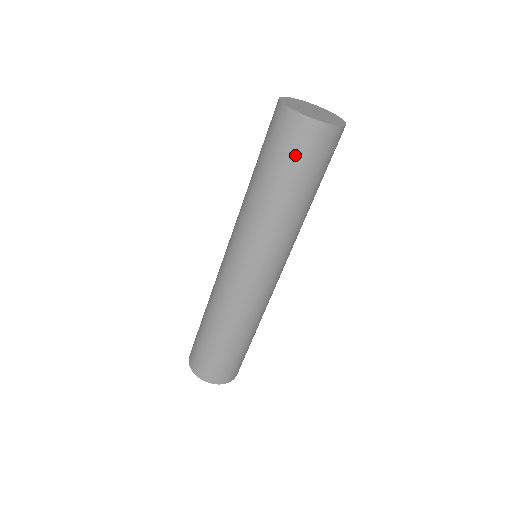
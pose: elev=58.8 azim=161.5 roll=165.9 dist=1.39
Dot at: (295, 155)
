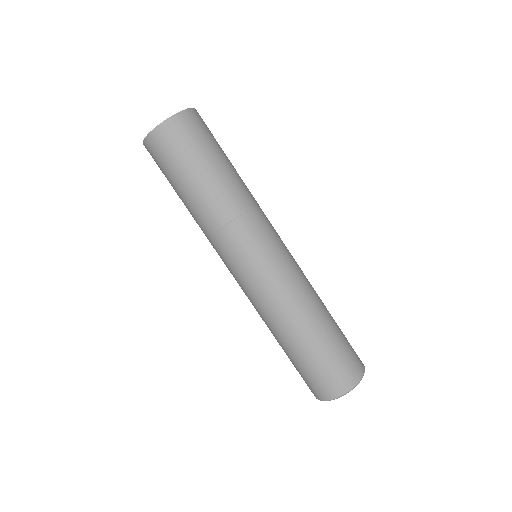
Dot at: (166, 166)
